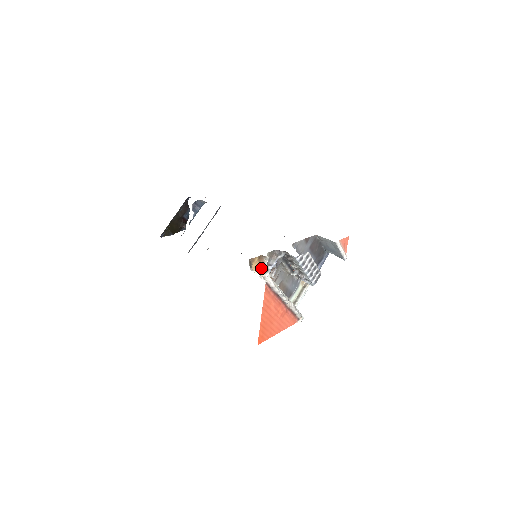
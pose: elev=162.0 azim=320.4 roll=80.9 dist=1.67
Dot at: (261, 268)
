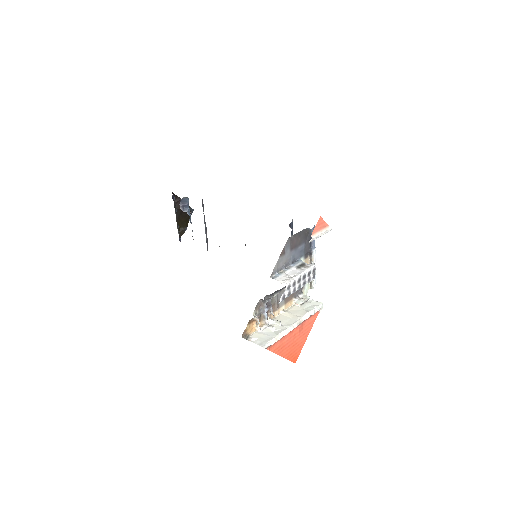
Dot at: (257, 325)
